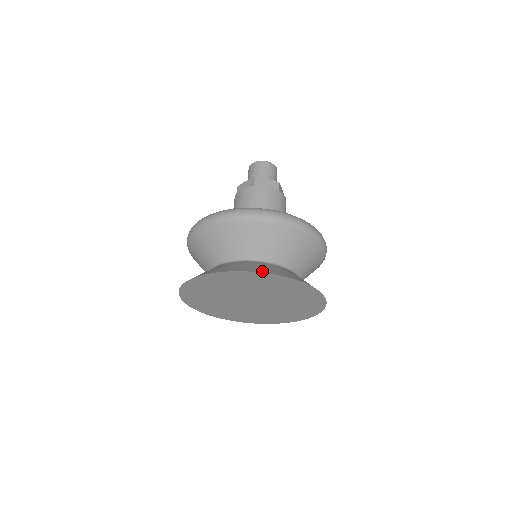
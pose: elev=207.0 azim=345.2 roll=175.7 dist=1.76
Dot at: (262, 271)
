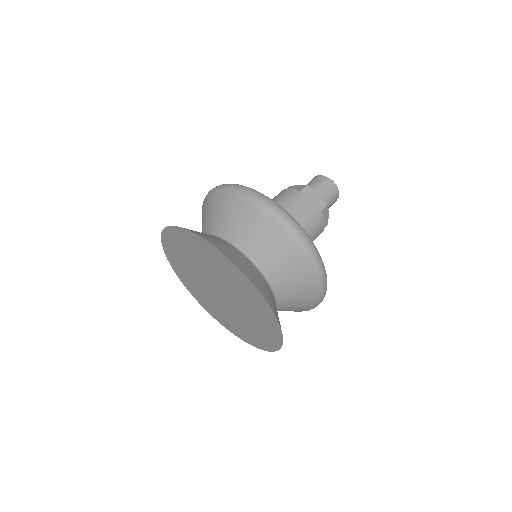
Dot at: occluded
